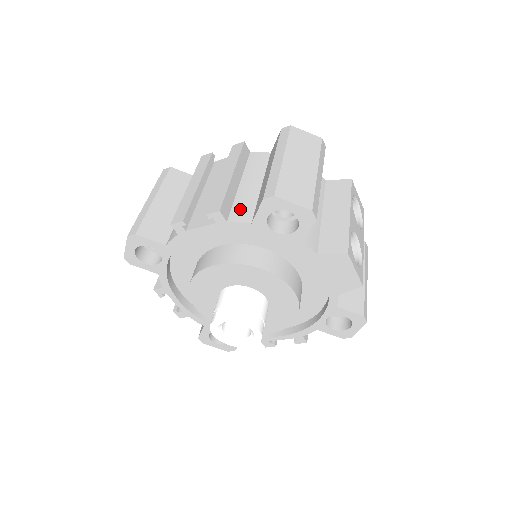
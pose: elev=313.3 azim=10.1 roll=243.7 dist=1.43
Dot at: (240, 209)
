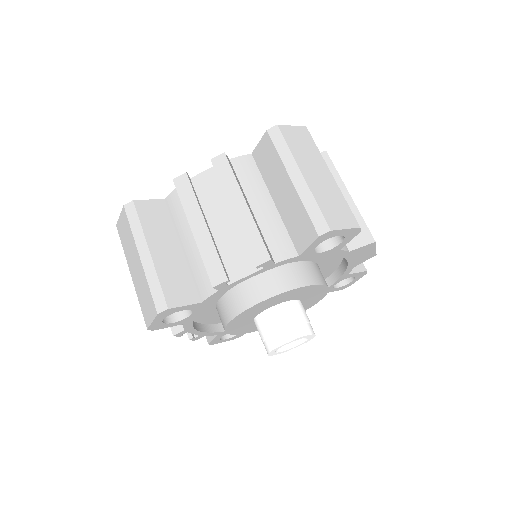
Dot at: (276, 243)
